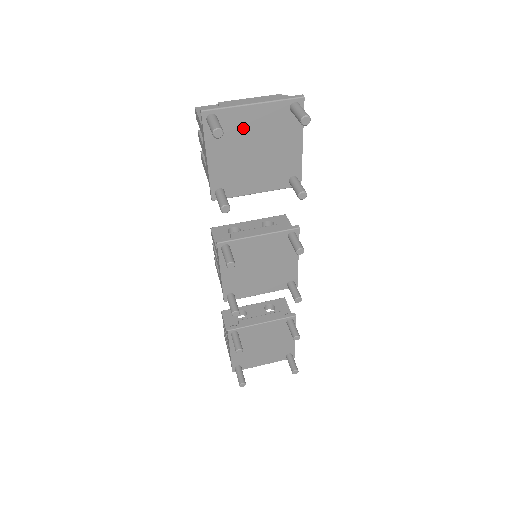
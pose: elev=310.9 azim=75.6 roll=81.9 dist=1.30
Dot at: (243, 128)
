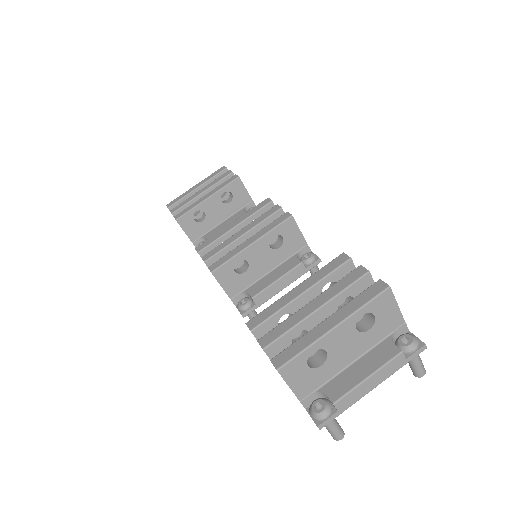
Dot at: occluded
